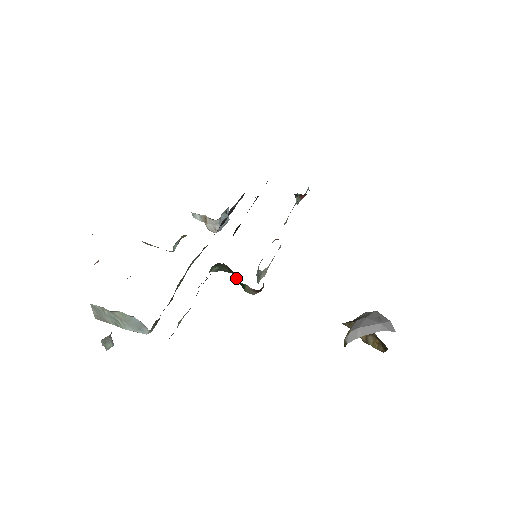
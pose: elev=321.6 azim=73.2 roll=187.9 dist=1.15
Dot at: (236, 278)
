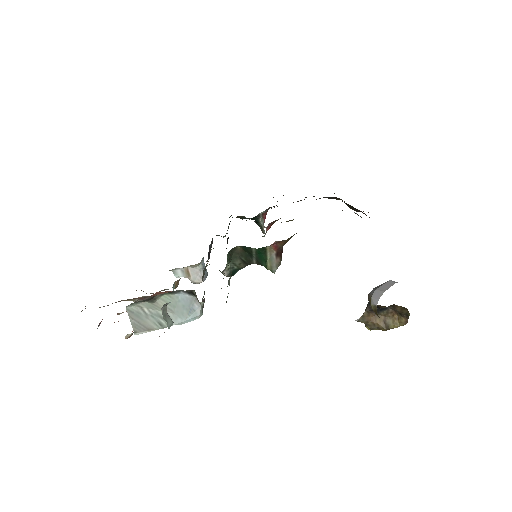
Dot at: (254, 256)
